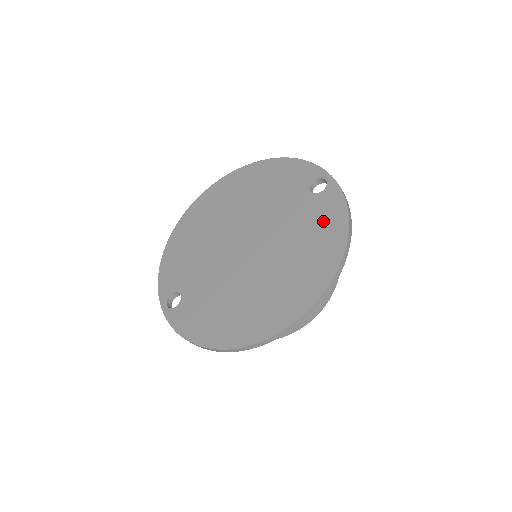
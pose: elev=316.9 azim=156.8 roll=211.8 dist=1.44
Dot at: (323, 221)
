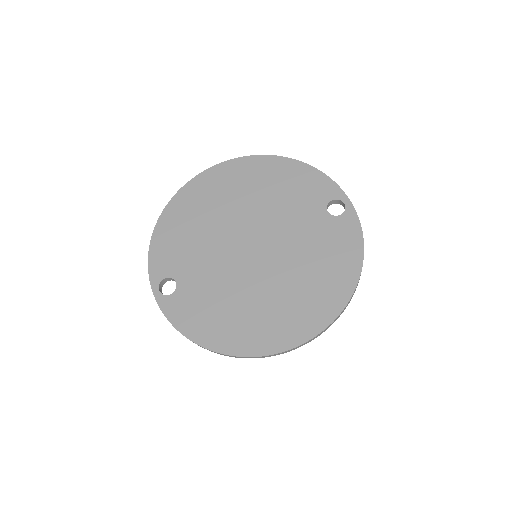
Dot at: (338, 248)
